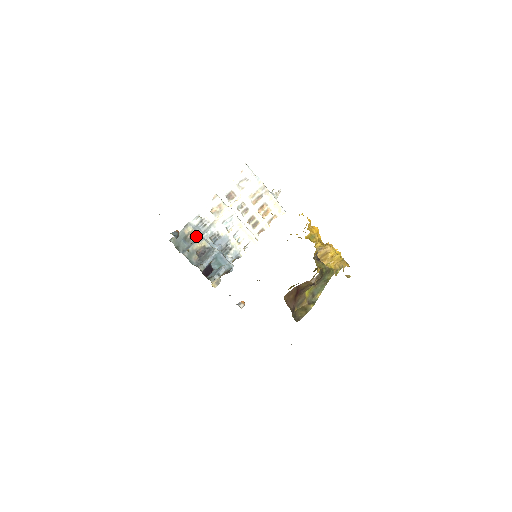
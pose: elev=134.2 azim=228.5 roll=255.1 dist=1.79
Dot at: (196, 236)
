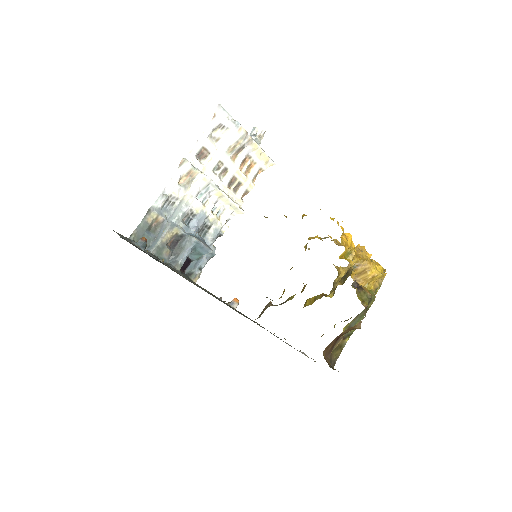
Dot at: (163, 223)
